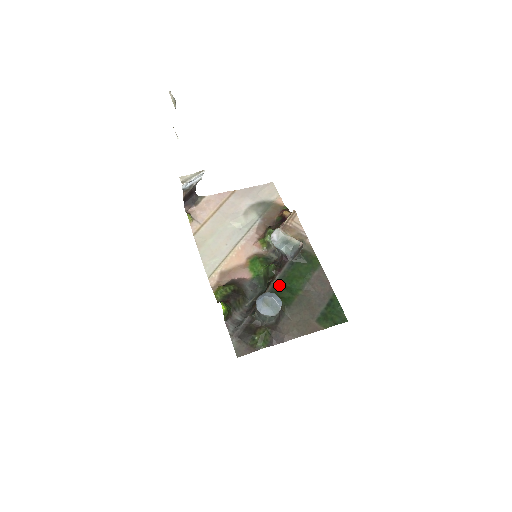
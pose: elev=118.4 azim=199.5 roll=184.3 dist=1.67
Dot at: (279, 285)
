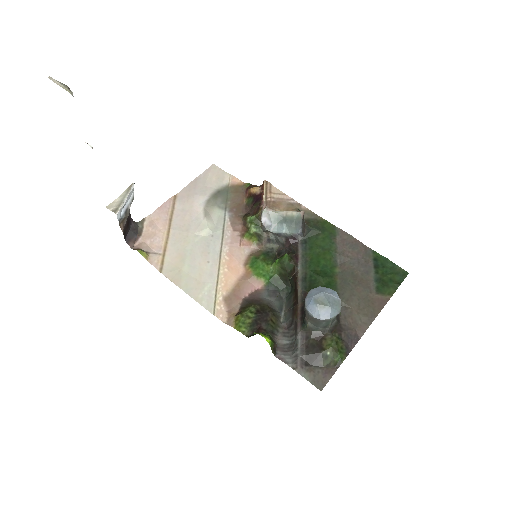
Dot at: (308, 275)
